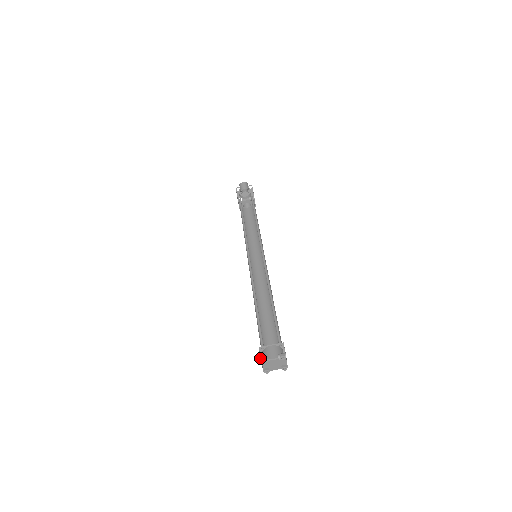
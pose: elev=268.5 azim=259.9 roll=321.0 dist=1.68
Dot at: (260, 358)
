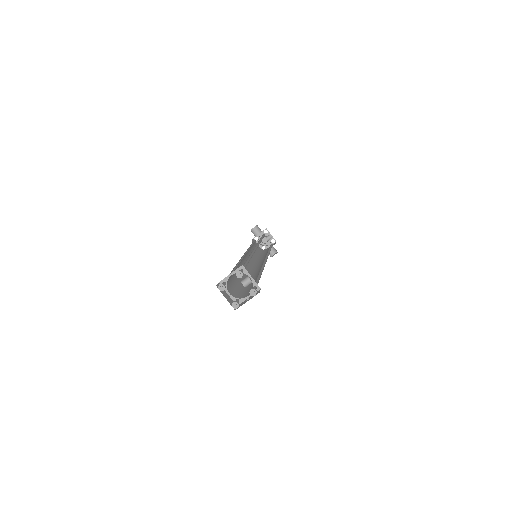
Dot at: (218, 288)
